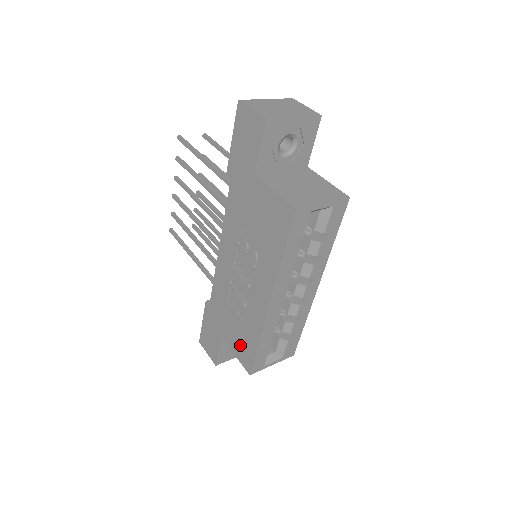
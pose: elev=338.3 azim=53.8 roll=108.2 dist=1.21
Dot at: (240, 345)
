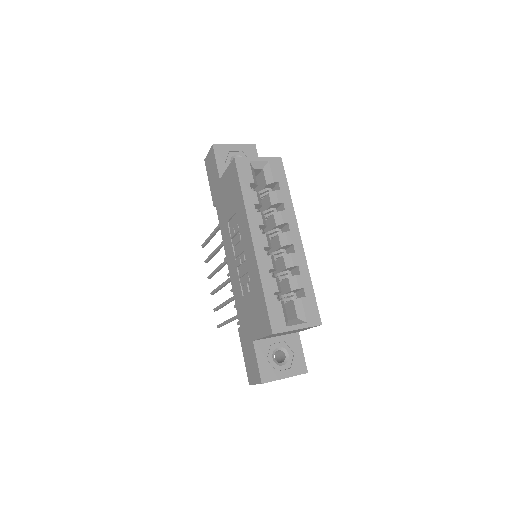
Dot at: (259, 318)
